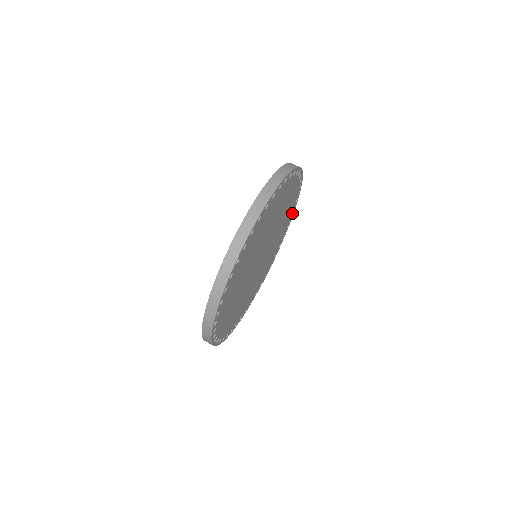
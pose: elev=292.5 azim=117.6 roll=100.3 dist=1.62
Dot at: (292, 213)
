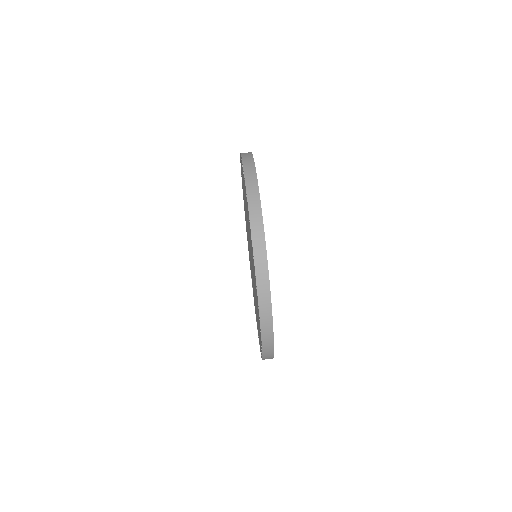
Dot at: occluded
